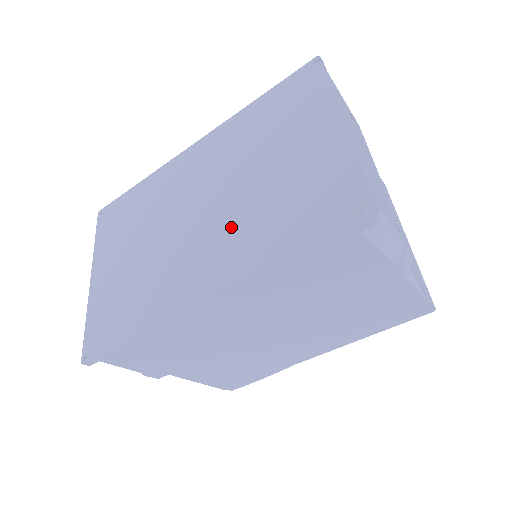
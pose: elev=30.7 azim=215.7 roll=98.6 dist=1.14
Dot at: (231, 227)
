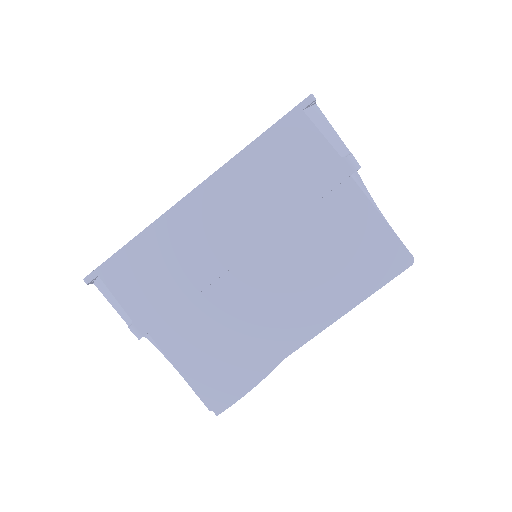
Dot at: occluded
